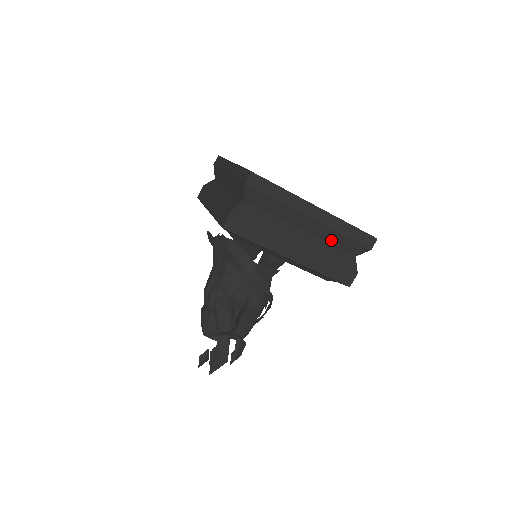
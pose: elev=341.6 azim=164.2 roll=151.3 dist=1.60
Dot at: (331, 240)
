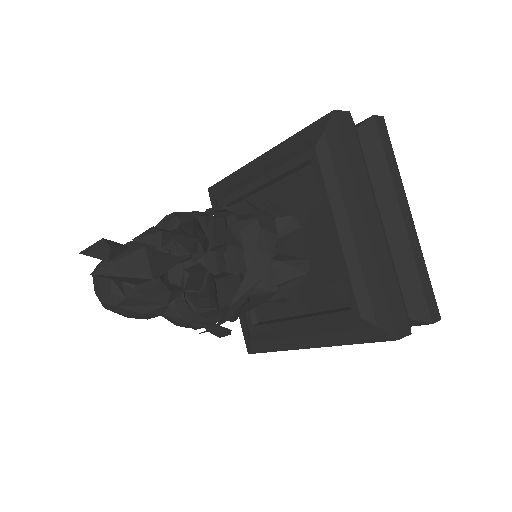
Dot at: (400, 266)
